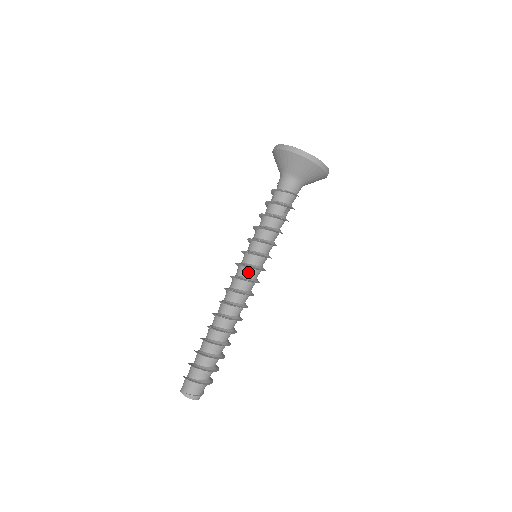
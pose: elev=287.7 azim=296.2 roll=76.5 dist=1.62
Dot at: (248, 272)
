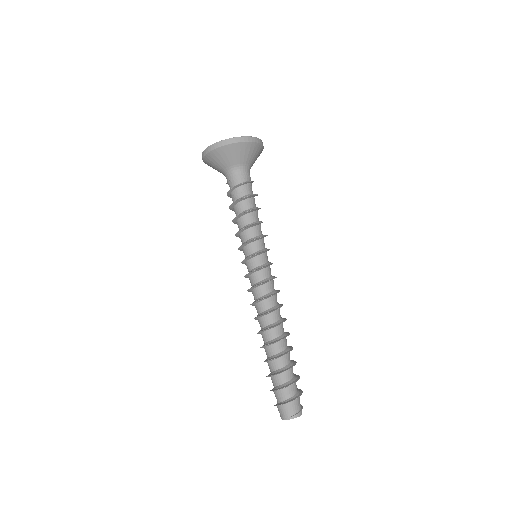
Dot at: (266, 272)
